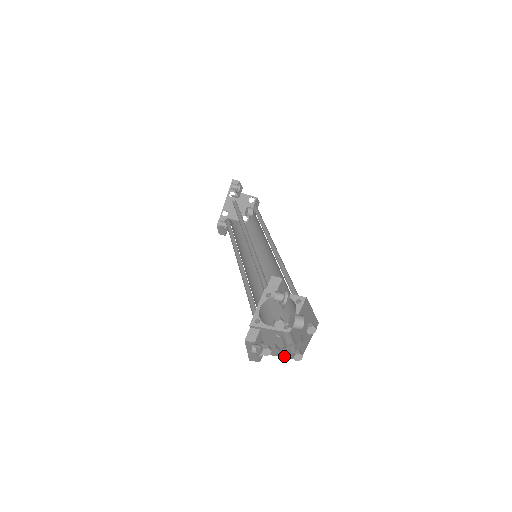
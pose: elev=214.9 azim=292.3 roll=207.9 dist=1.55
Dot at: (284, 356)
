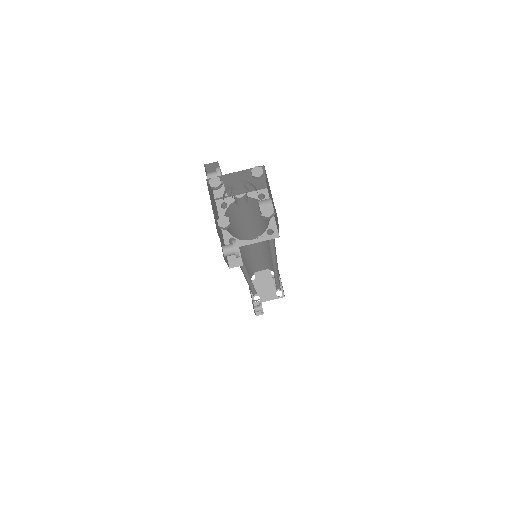
Dot at: occluded
